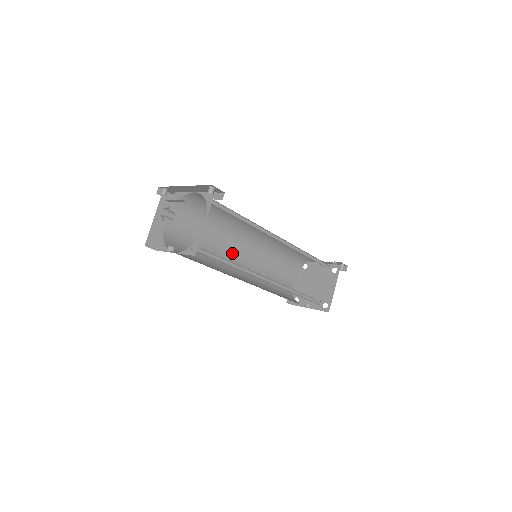
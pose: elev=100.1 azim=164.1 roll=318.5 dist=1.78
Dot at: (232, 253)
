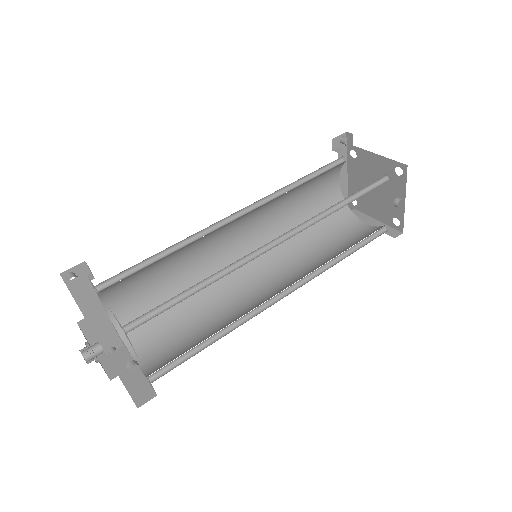
Dot at: (255, 293)
